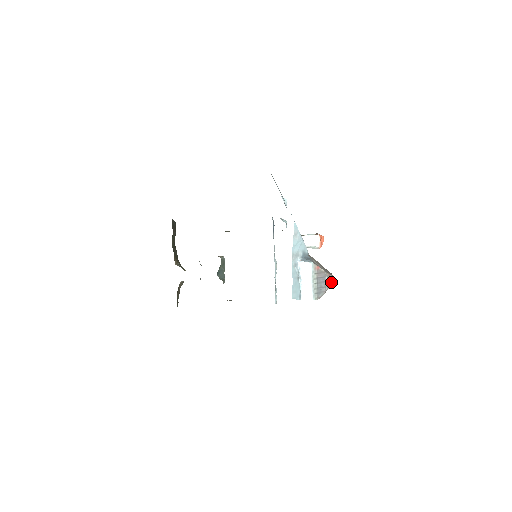
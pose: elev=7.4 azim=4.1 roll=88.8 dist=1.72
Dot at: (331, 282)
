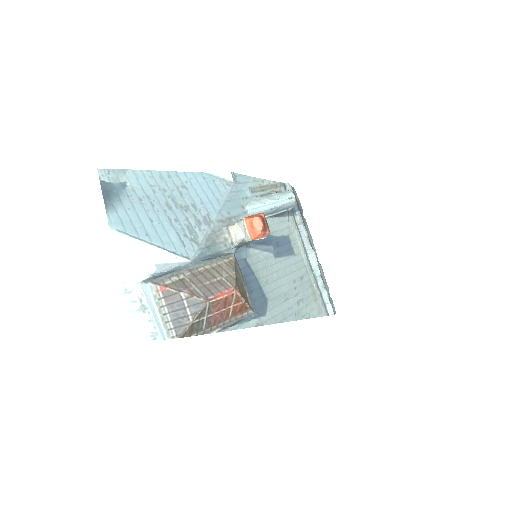
Dot at: (198, 306)
